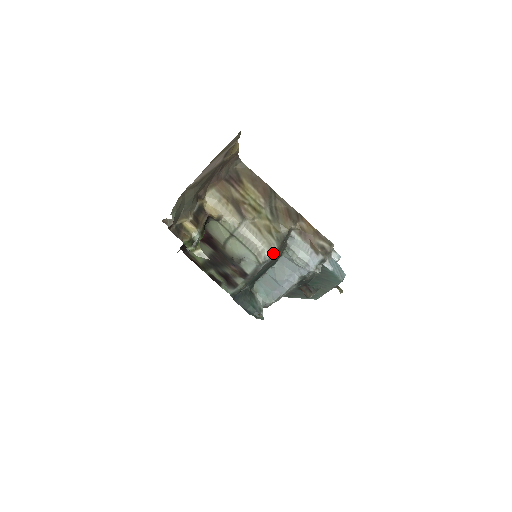
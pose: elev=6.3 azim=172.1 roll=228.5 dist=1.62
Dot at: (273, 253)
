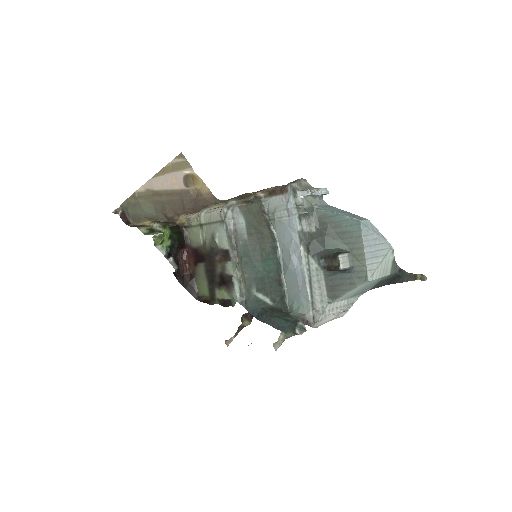
Dot at: (230, 204)
